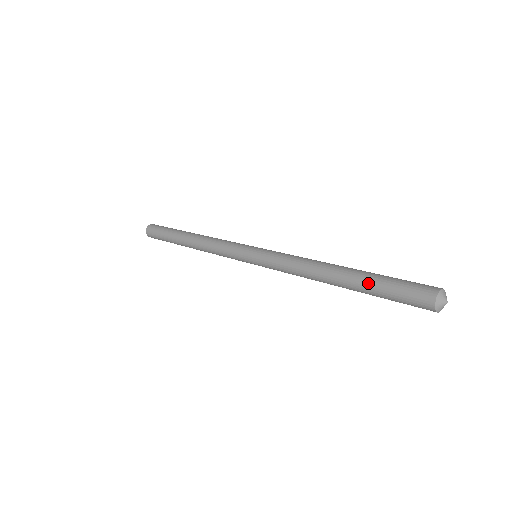
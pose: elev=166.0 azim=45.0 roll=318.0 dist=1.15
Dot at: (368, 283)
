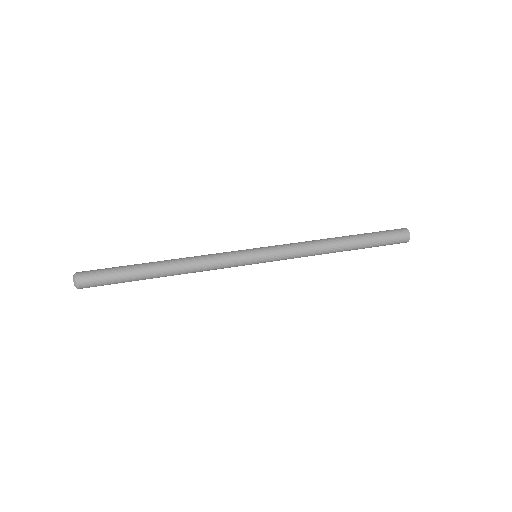
Dot at: (368, 245)
